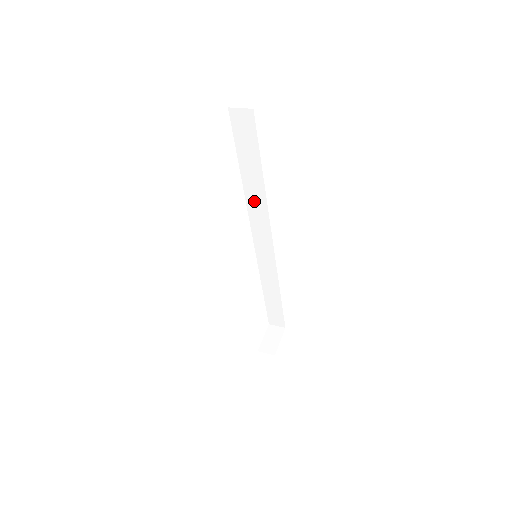
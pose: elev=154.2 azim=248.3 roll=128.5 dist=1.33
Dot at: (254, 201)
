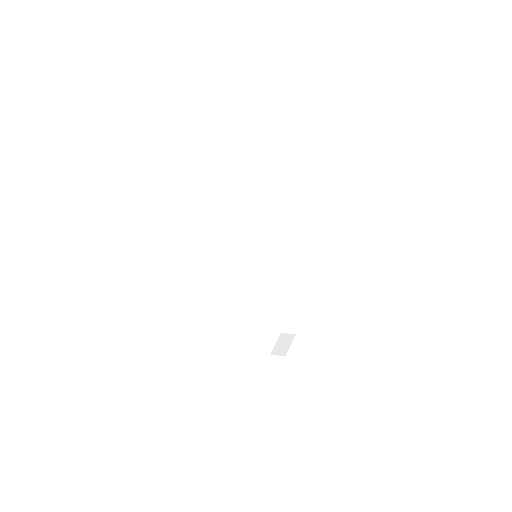
Dot at: (250, 208)
